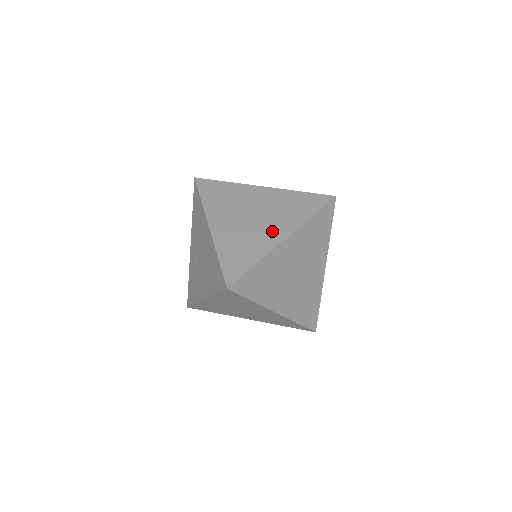
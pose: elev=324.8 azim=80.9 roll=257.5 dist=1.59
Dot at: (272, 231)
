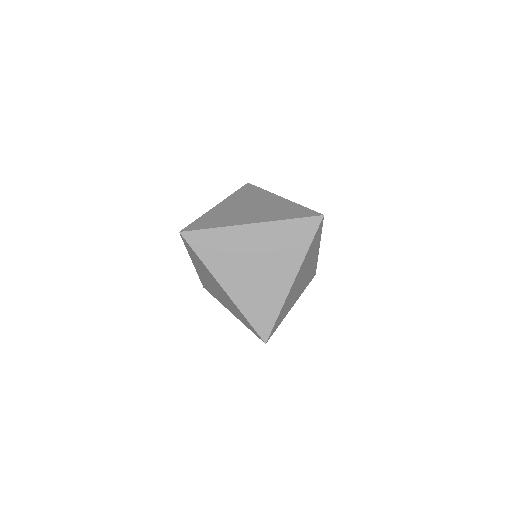
Dot at: (249, 217)
